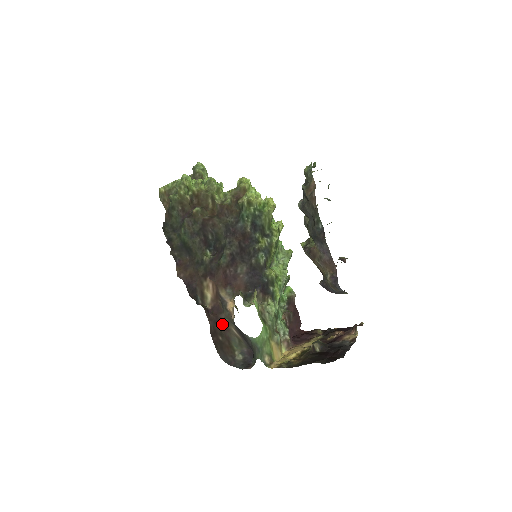
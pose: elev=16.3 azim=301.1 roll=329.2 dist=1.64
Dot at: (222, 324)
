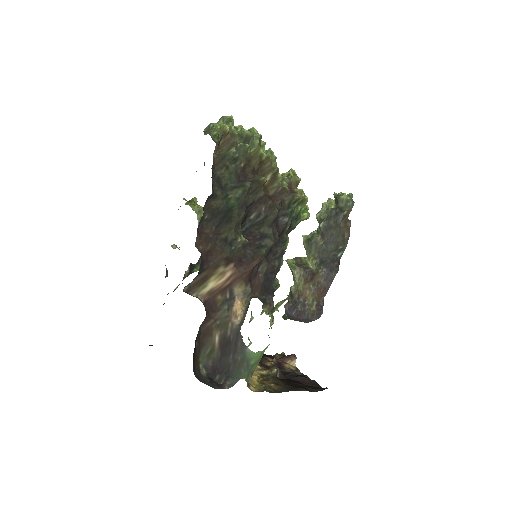
Dot at: (208, 326)
